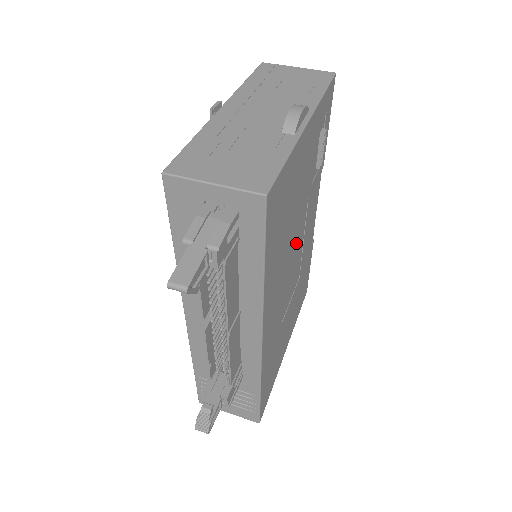
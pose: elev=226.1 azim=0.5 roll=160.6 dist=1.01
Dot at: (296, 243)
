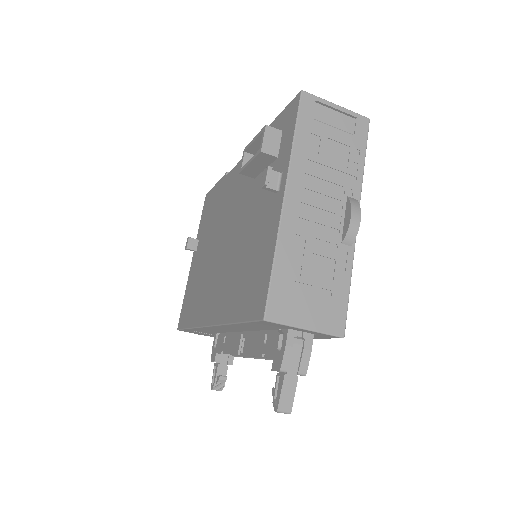
Dot at: occluded
